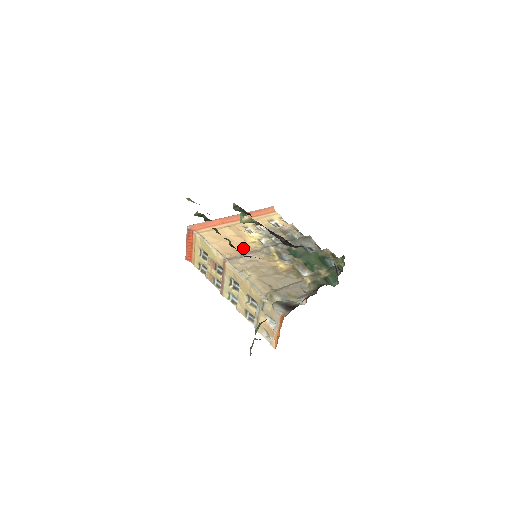
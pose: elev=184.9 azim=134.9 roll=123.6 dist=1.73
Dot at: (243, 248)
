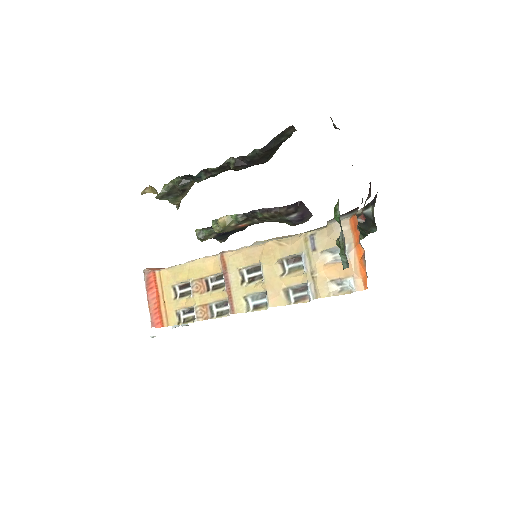
Dot at: occluded
